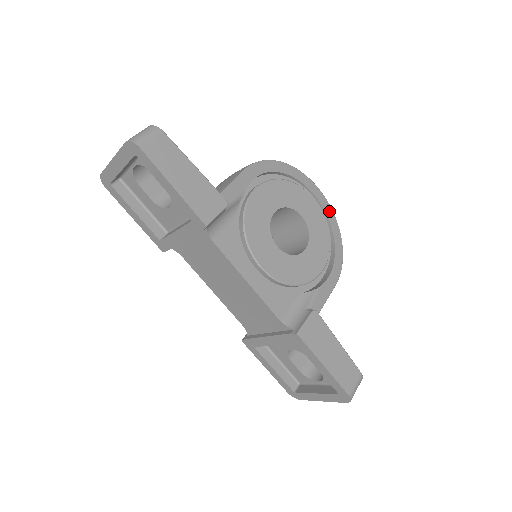
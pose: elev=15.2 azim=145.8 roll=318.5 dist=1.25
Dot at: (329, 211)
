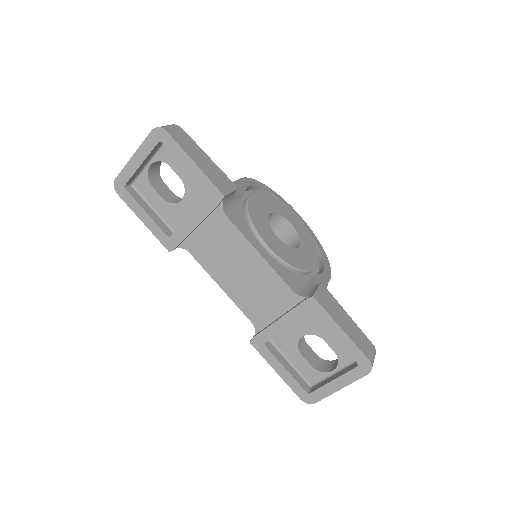
Dot at: (309, 229)
